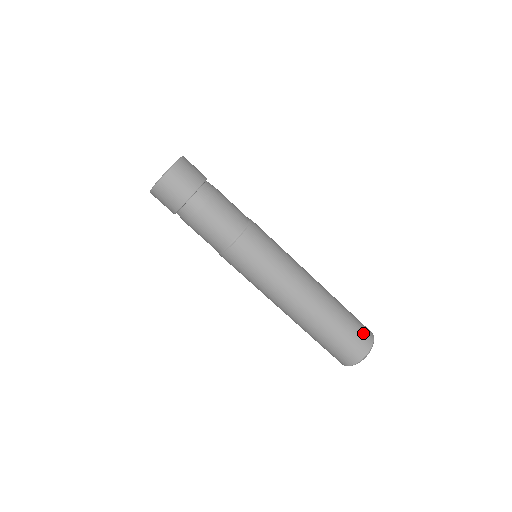
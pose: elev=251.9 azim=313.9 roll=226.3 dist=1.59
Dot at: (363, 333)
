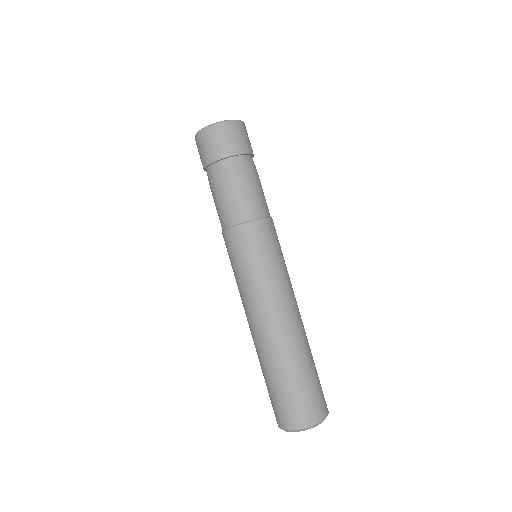
Dot at: occluded
